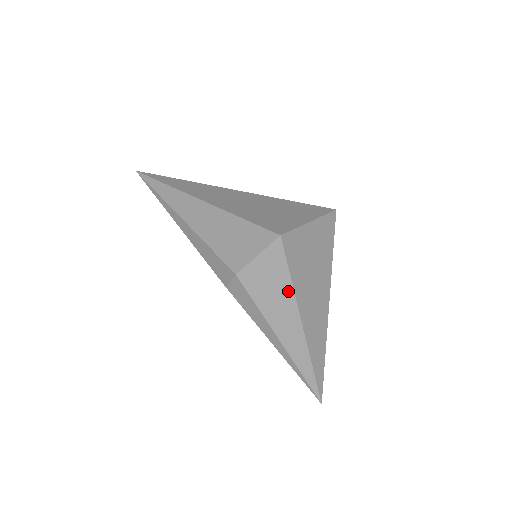
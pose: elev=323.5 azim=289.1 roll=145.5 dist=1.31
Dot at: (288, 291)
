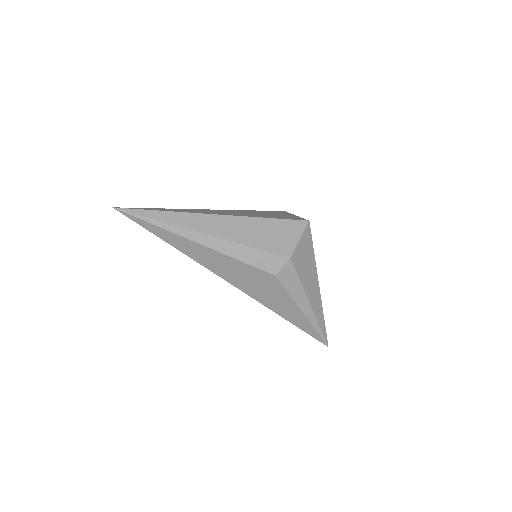
Dot at: (313, 263)
